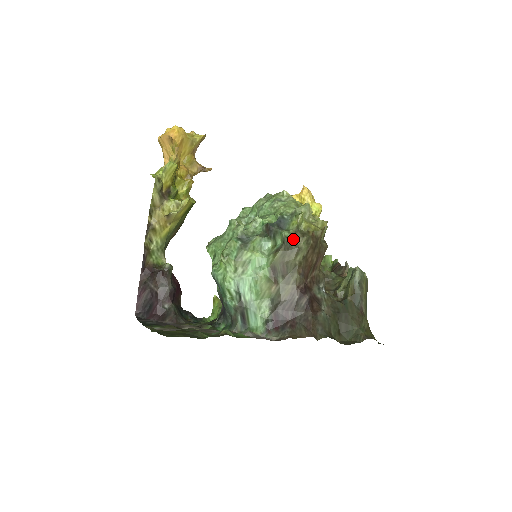
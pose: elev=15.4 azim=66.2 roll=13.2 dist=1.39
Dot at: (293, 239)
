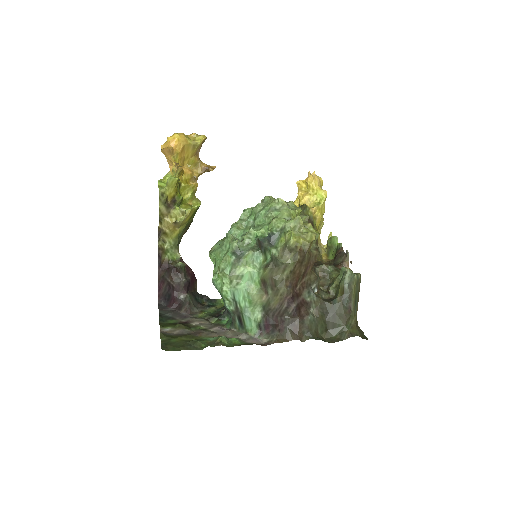
Dot at: (281, 256)
